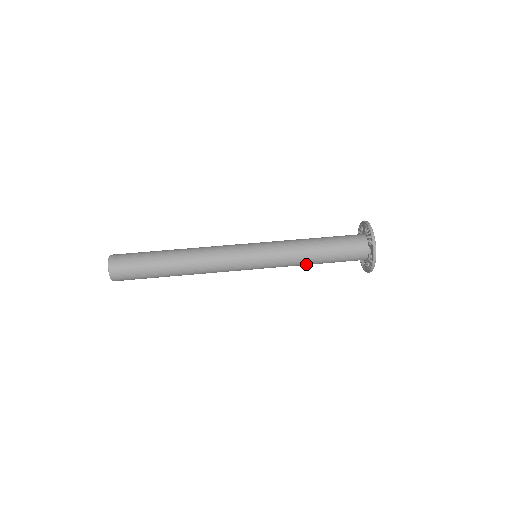
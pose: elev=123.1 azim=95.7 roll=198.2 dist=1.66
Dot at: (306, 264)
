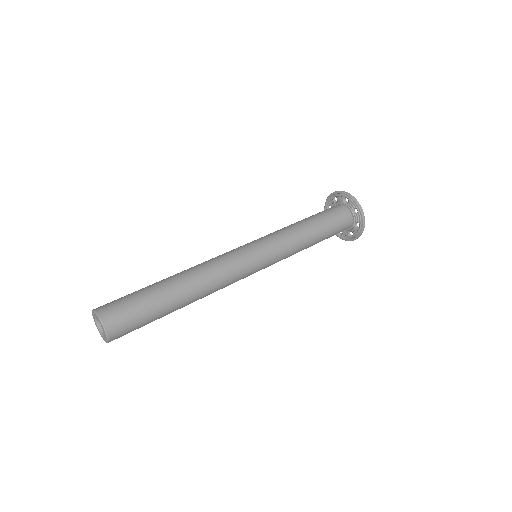
Dot at: occluded
